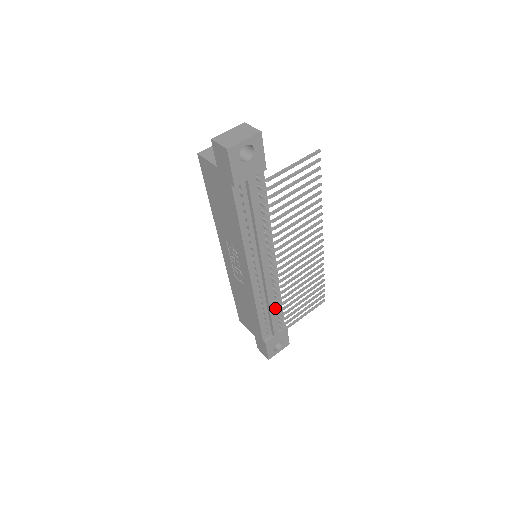
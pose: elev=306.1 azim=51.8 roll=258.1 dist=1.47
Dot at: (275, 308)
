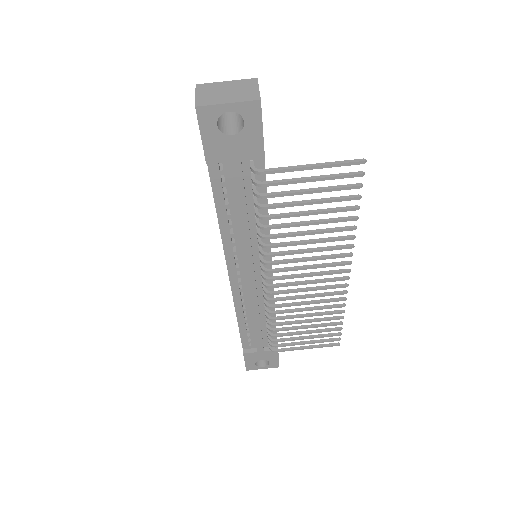
Dot at: (265, 324)
